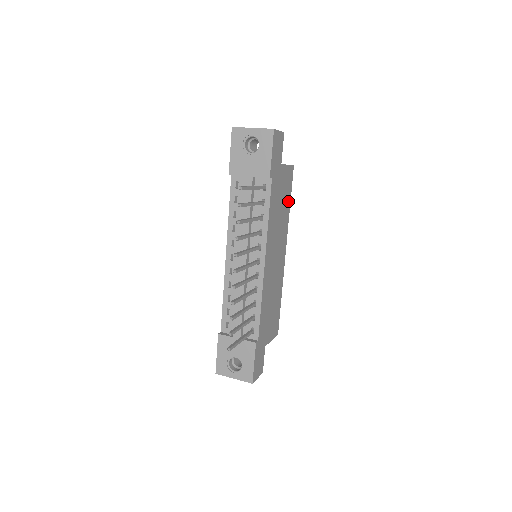
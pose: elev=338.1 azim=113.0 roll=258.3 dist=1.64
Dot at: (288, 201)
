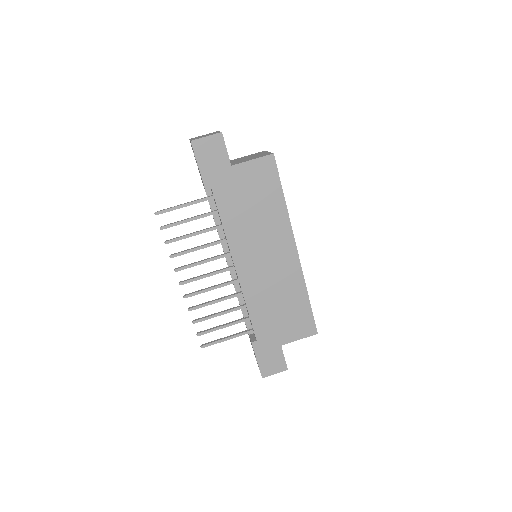
Dot at: (276, 195)
